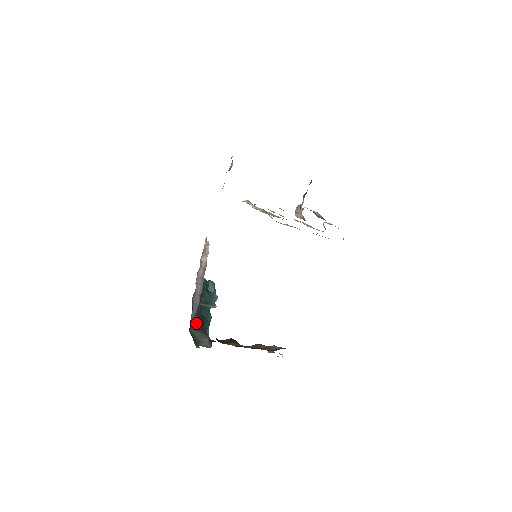
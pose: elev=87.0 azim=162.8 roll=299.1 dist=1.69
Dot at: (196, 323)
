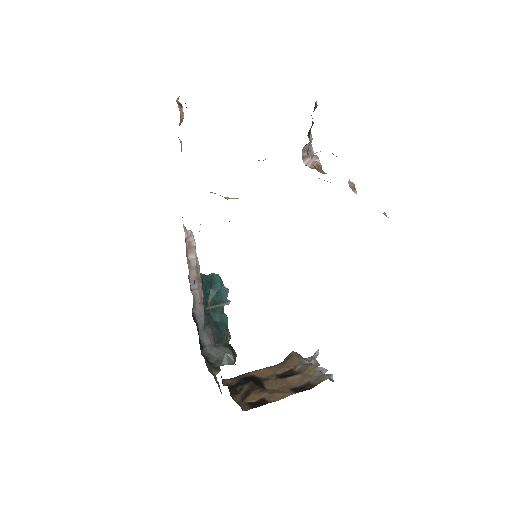
Dot at: (208, 336)
